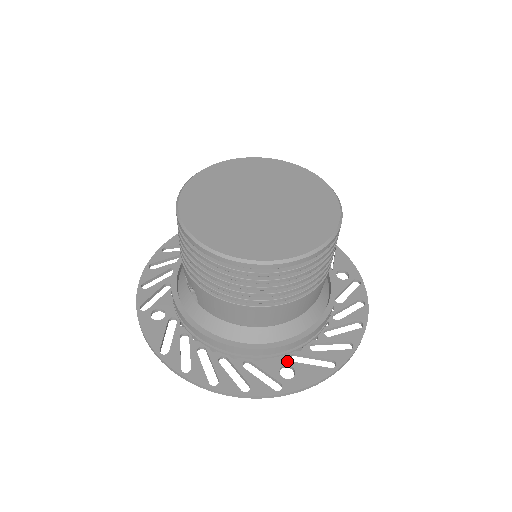
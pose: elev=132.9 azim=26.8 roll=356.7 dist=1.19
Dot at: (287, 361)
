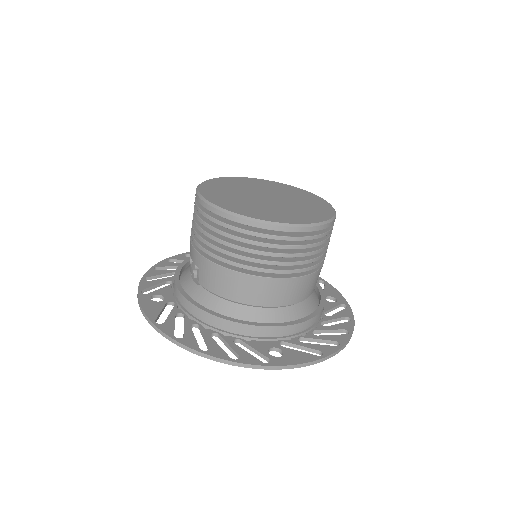
Dot at: (276, 345)
